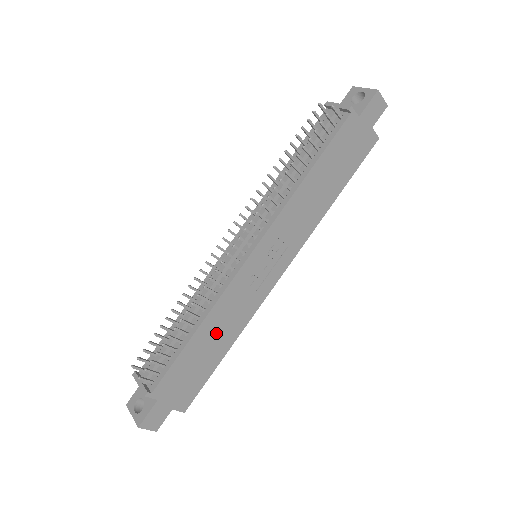
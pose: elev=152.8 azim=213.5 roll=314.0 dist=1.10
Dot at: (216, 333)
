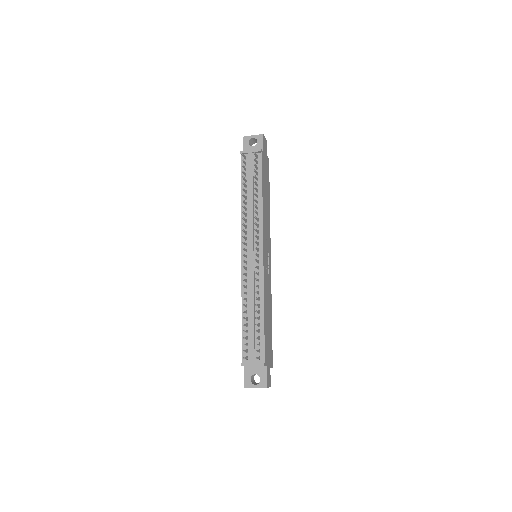
Dot at: (267, 309)
